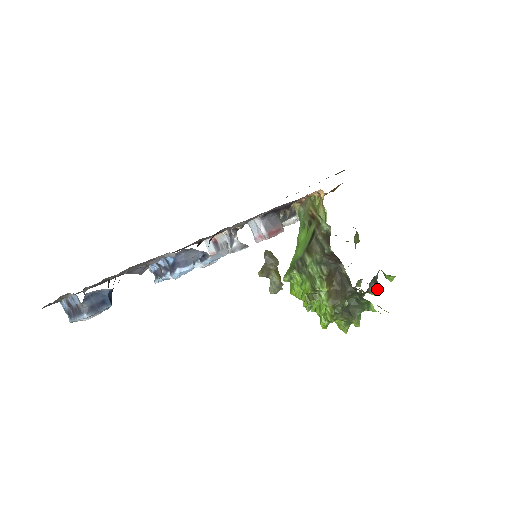
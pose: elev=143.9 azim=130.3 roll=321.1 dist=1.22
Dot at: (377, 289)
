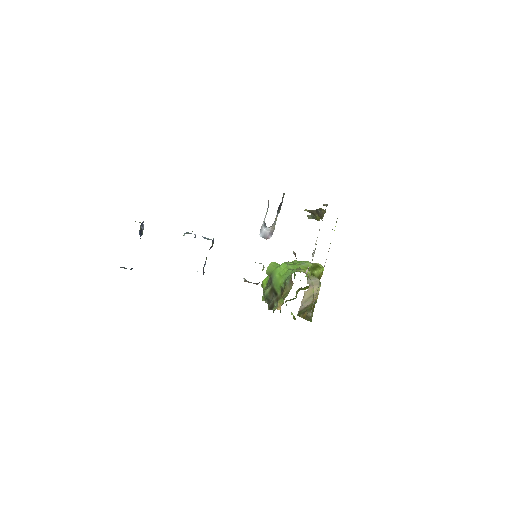
Dot at: occluded
